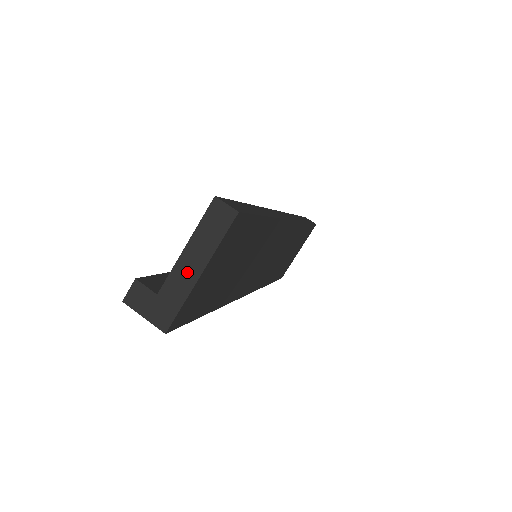
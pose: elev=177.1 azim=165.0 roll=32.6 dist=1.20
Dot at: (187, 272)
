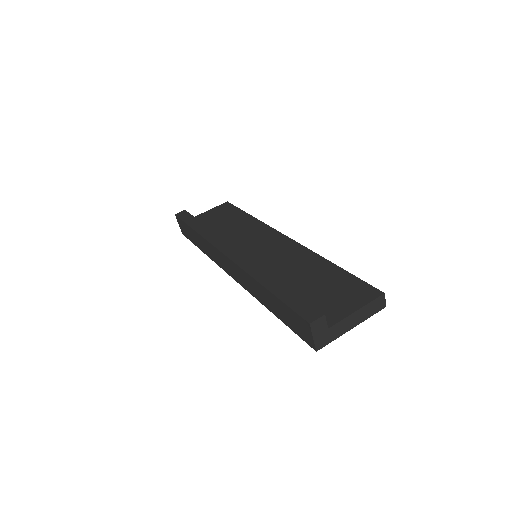
Dot at: (349, 324)
